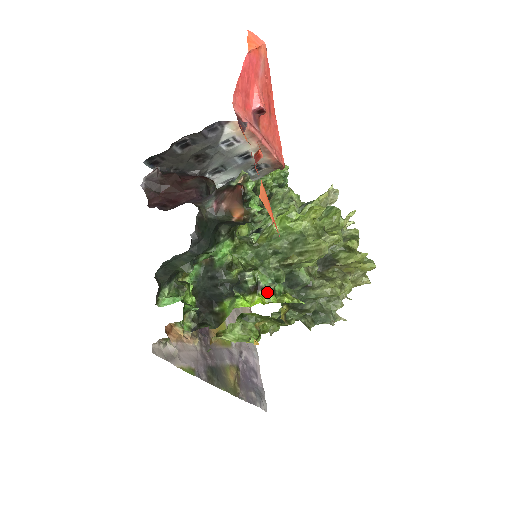
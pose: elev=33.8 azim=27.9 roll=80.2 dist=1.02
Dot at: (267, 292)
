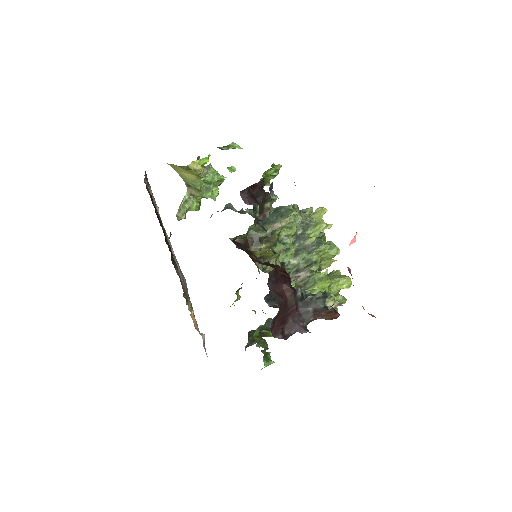
Dot at: occluded
